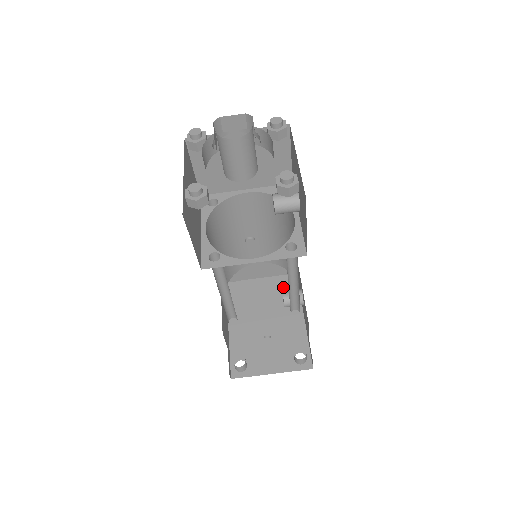
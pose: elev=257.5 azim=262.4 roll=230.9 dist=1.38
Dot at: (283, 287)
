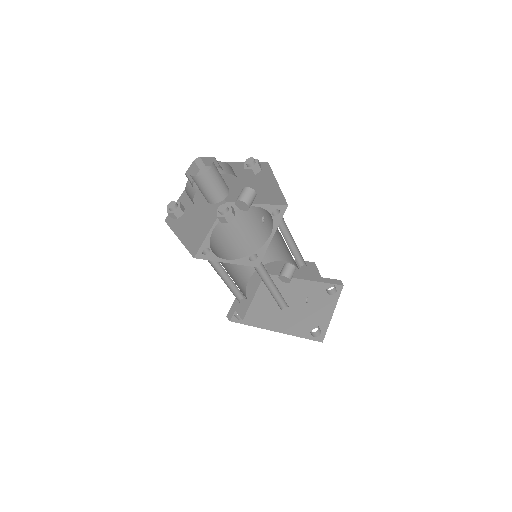
Dot at: occluded
